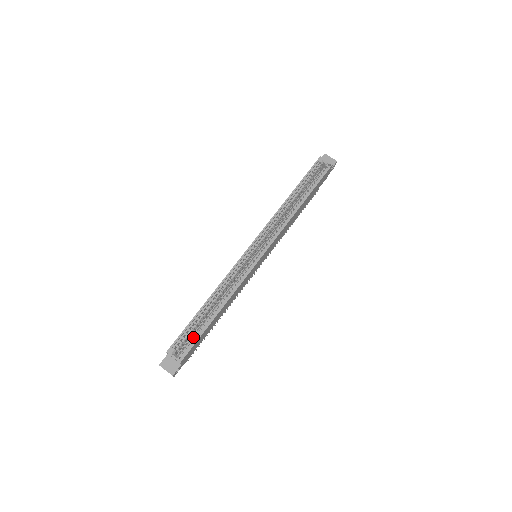
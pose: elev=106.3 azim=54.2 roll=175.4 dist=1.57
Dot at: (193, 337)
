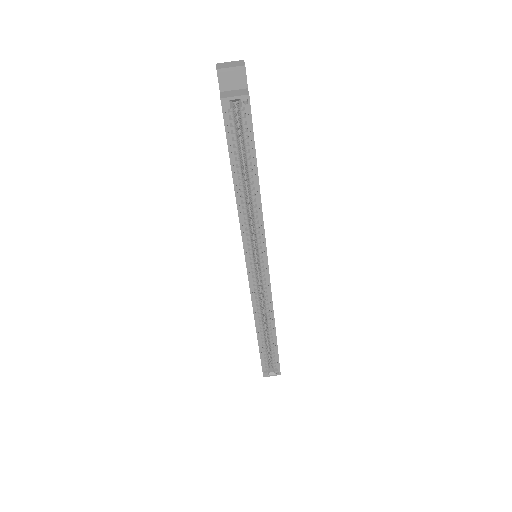
Dot at: (272, 356)
